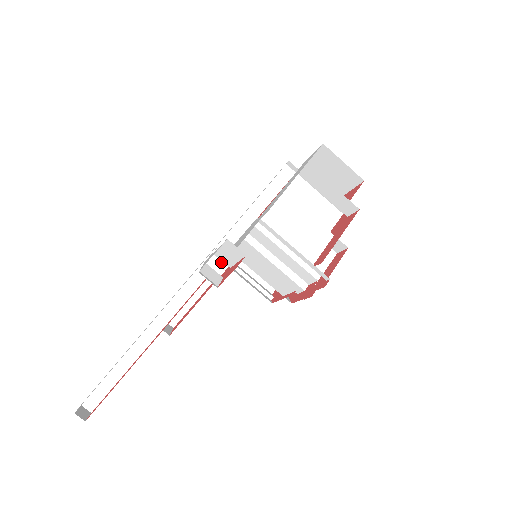
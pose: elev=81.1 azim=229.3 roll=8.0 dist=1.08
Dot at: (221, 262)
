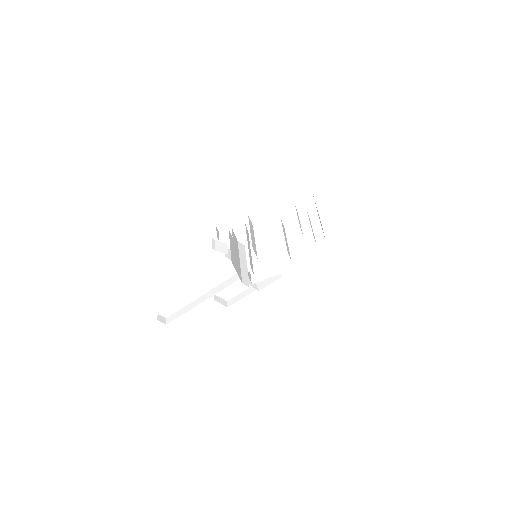
Dot at: occluded
